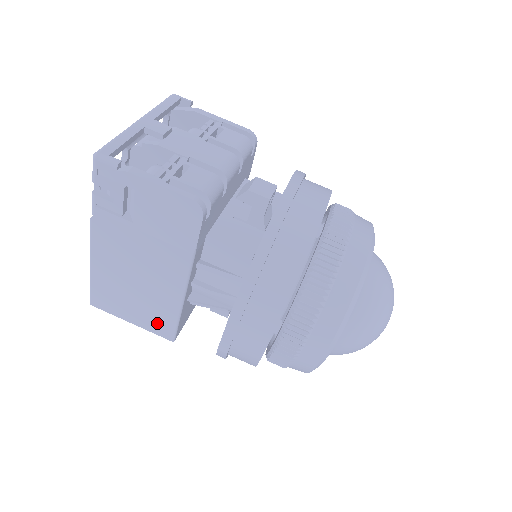
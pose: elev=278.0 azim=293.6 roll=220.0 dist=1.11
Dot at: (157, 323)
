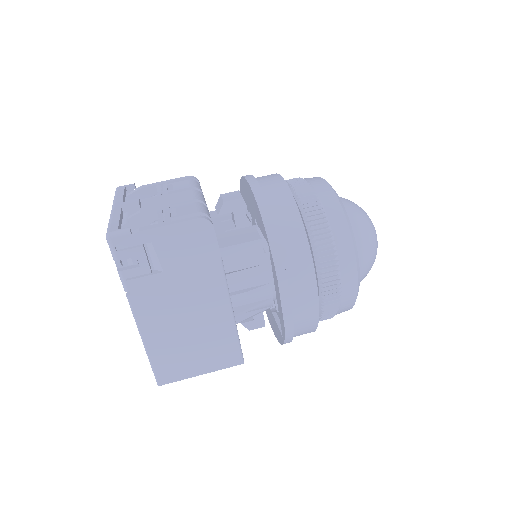
Dot at: (223, 355)
